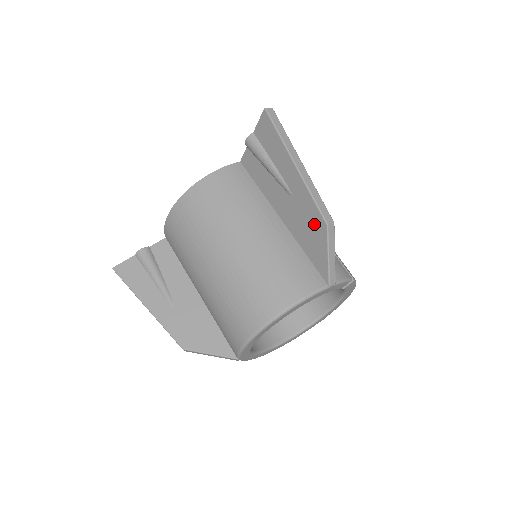
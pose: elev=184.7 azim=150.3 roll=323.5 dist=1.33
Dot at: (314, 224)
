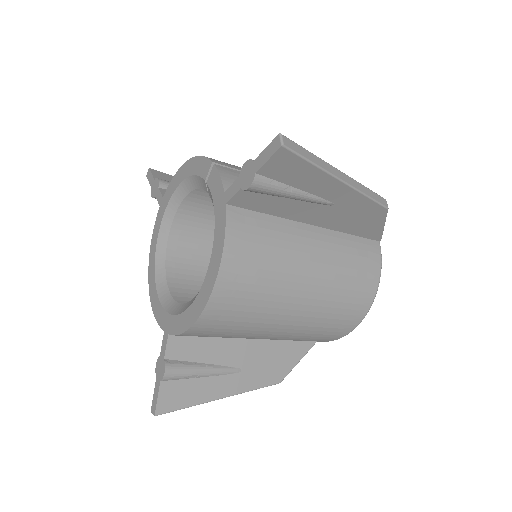
Dot at: (368, 214)
